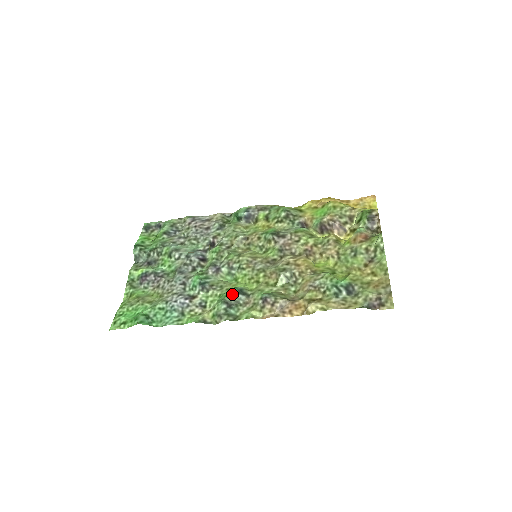
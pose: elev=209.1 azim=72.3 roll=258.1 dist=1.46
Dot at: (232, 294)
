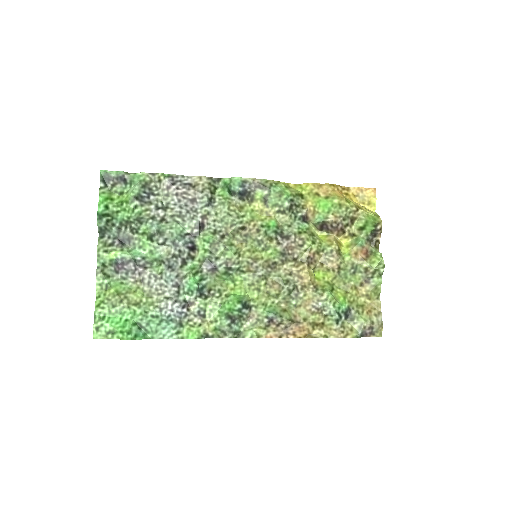
Dot at: (236, 309)
